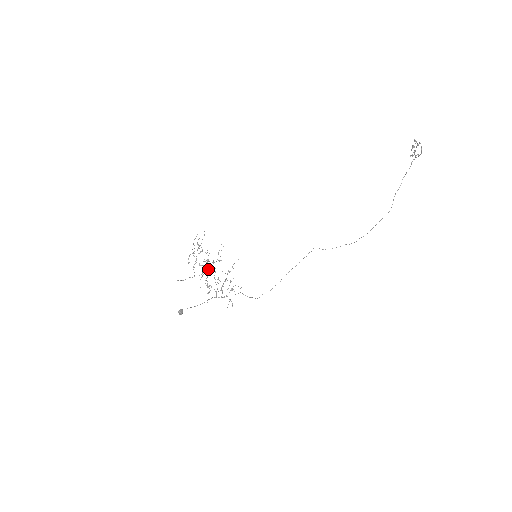
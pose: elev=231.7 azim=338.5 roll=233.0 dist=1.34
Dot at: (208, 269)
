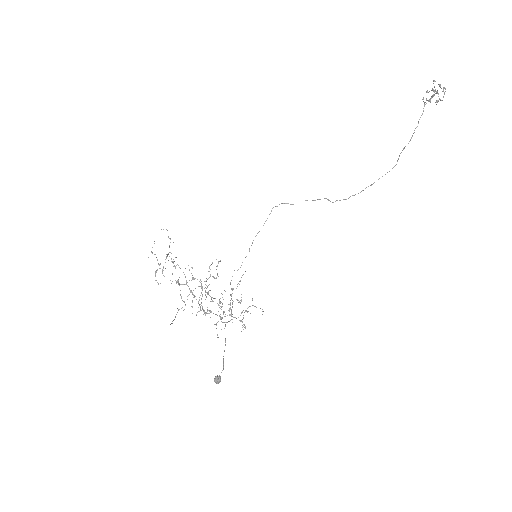
Dot at: occluded
